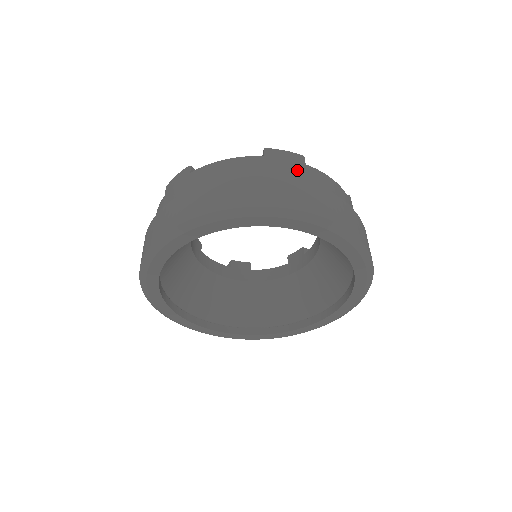
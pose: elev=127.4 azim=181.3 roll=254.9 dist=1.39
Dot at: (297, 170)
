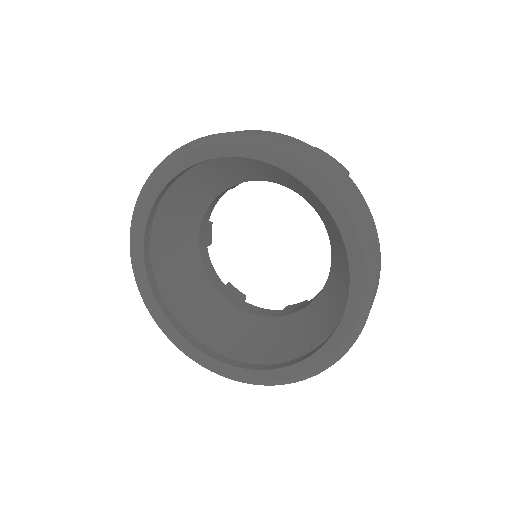
Dot at: occluded
